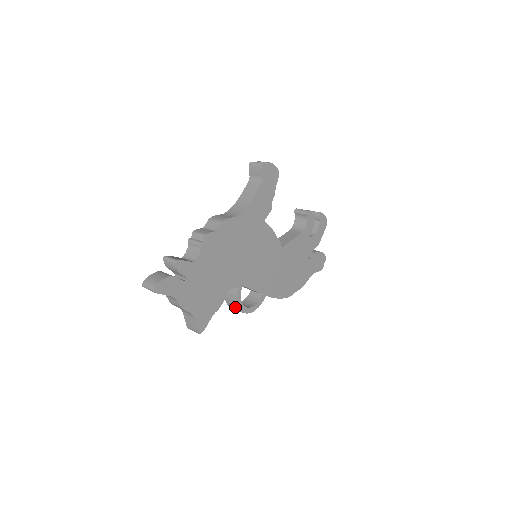
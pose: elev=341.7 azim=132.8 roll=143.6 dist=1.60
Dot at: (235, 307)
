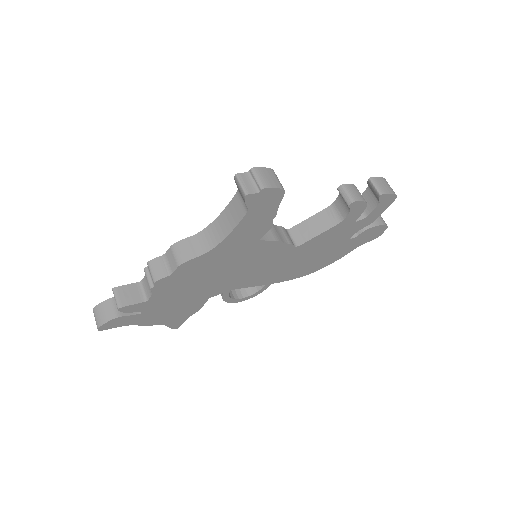
Dot at: occluded
